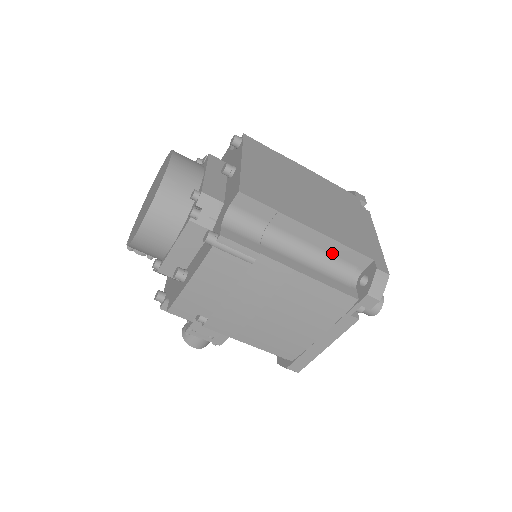
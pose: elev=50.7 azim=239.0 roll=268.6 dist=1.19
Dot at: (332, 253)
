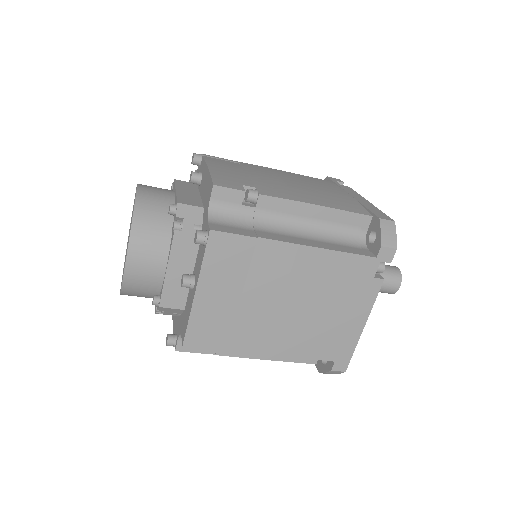
Dot at: occluded
